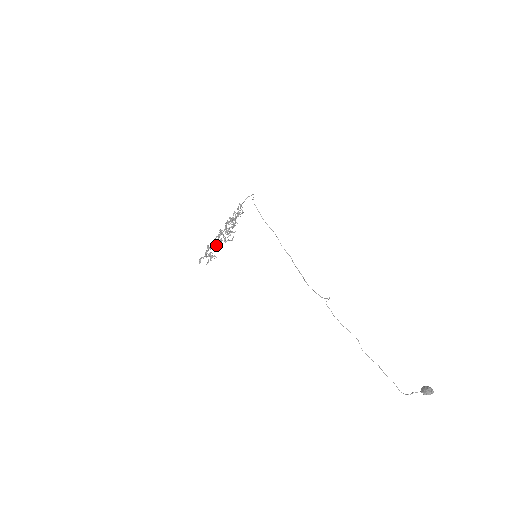
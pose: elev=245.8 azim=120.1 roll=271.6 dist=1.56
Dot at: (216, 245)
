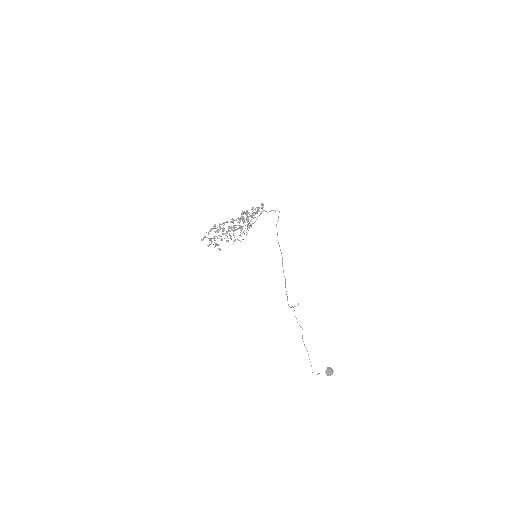
Dot at: occluded
